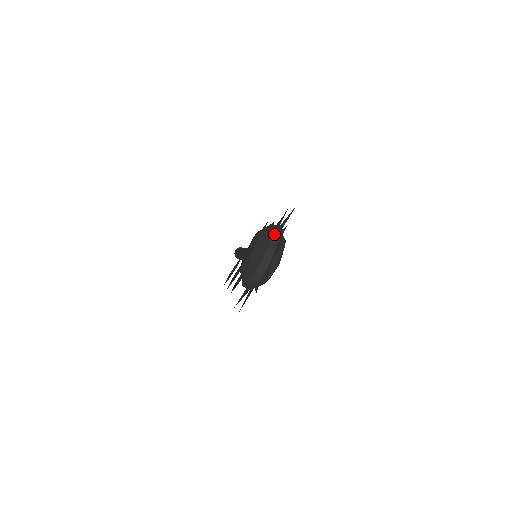
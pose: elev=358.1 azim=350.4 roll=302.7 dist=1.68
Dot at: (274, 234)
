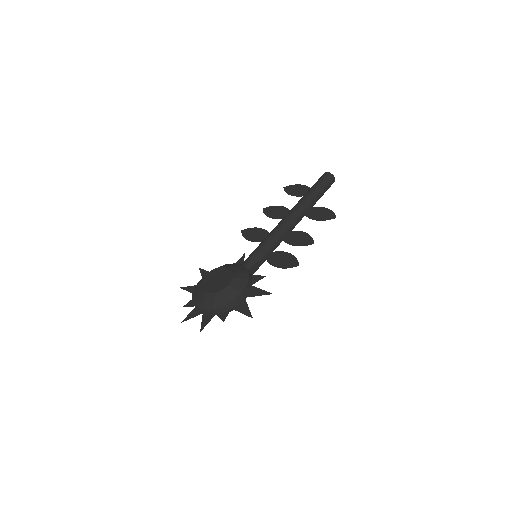
Dot at: (220, 309)
